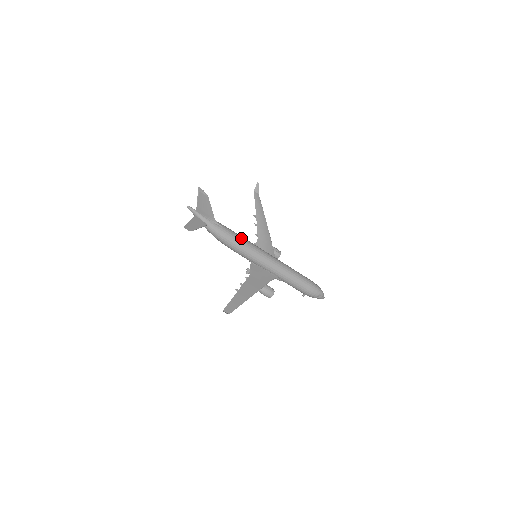
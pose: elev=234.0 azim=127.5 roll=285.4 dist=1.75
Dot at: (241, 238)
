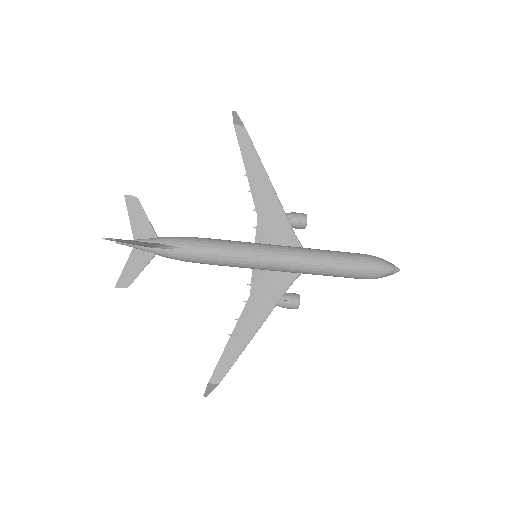
Dot at: (216, 250)
